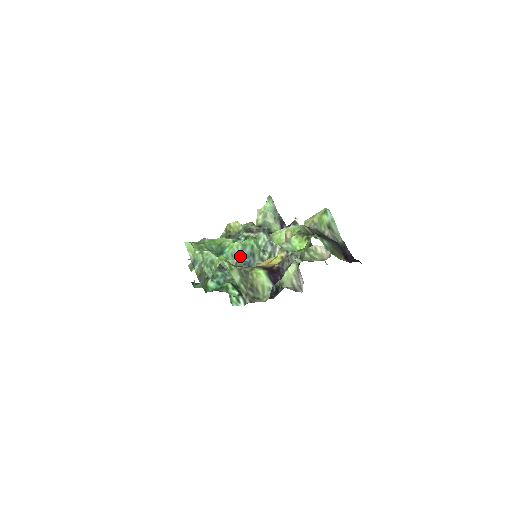
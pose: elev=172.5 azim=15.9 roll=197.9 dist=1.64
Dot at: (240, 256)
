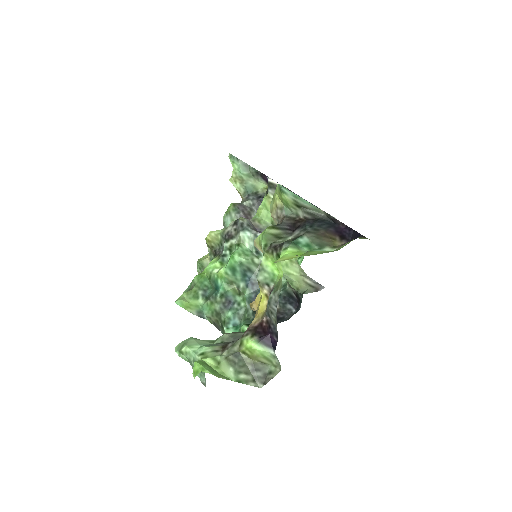
Dot at: (236, 280)
